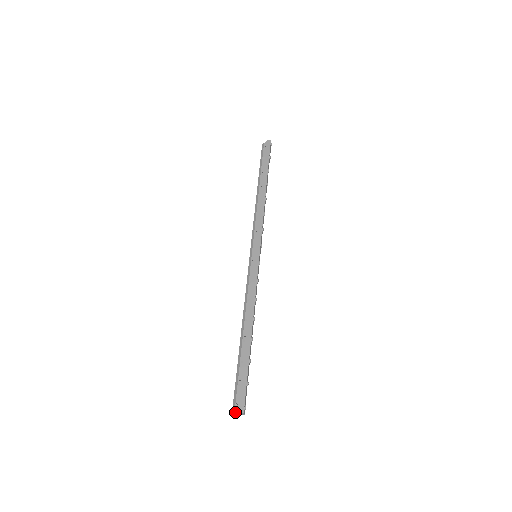
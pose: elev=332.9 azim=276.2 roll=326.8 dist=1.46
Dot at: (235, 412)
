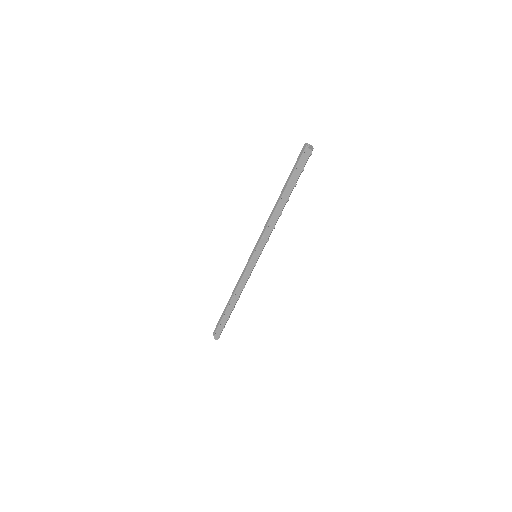
Dot at: occluded
